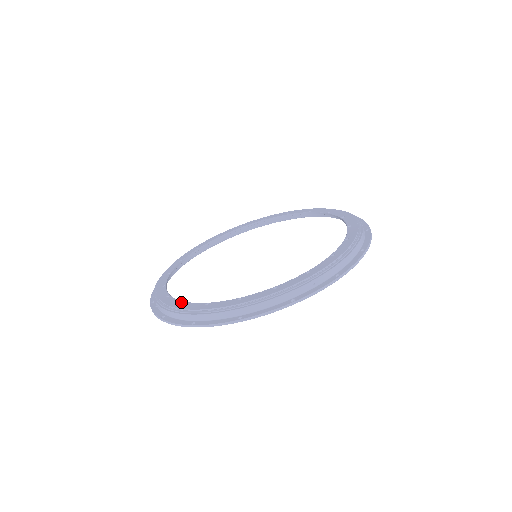
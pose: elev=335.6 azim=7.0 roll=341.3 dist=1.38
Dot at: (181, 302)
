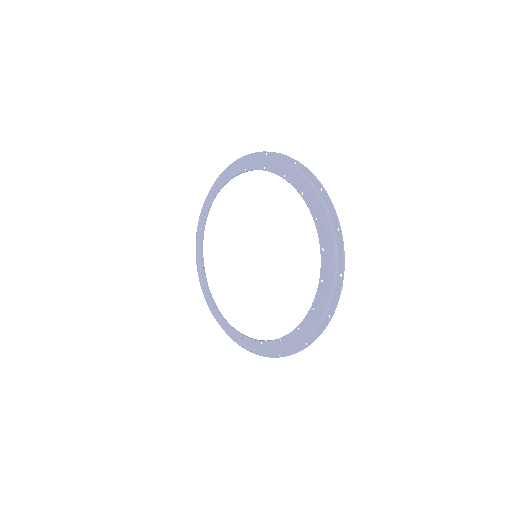
Dot at: (278, 341)
